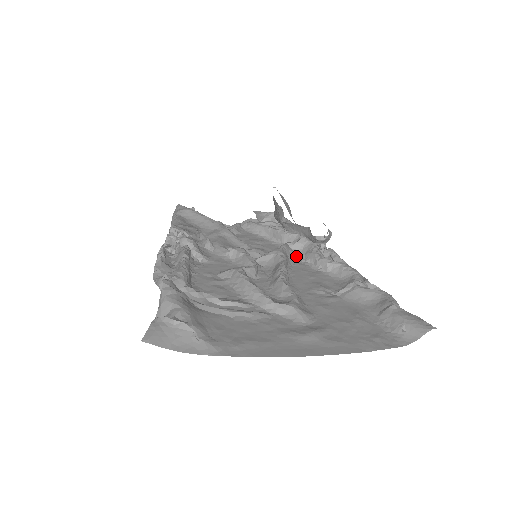
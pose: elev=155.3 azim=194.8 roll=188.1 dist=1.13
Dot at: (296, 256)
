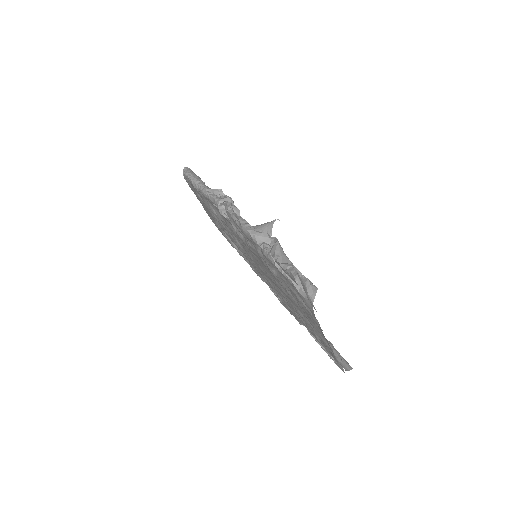
Dot at: occluded
